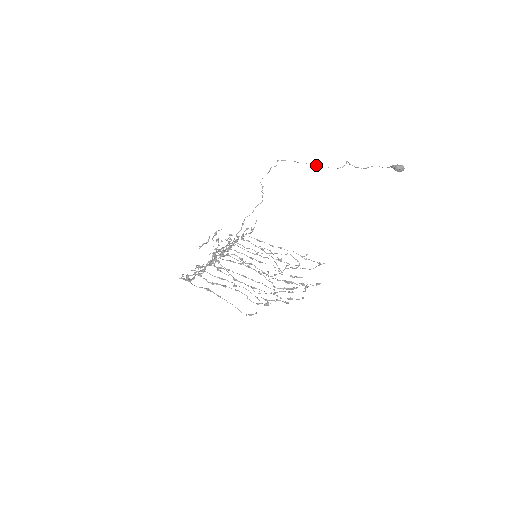
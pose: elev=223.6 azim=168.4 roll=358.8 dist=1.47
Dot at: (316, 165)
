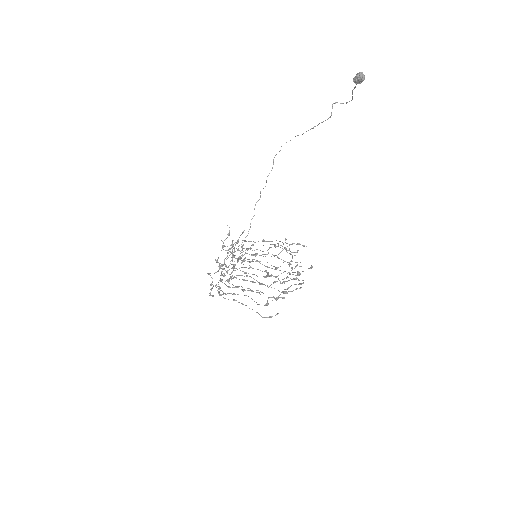
Dot at: (313, 127)
